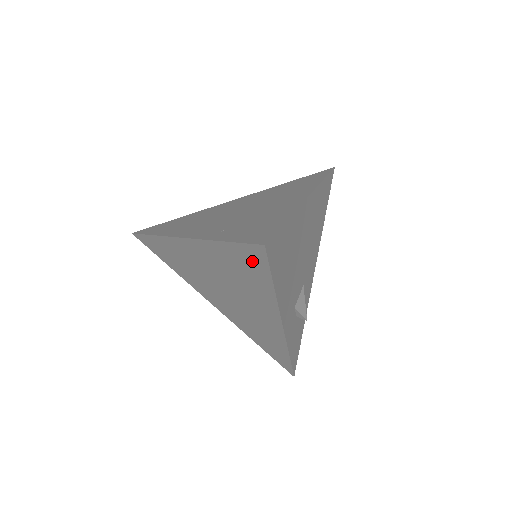
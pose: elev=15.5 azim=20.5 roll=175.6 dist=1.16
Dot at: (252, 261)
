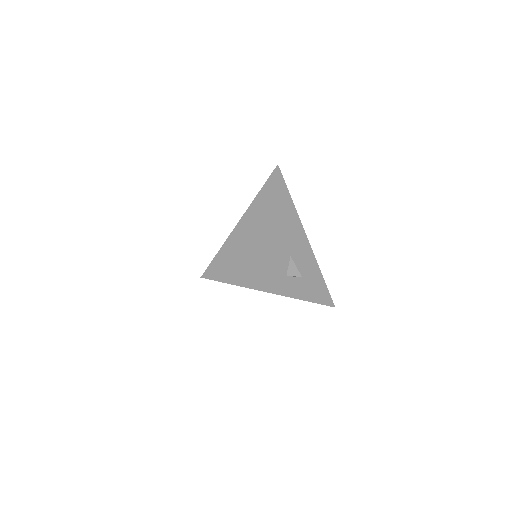
Dot at: occluded
